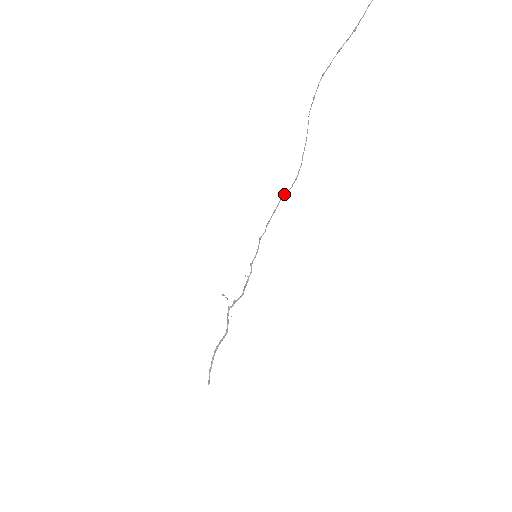
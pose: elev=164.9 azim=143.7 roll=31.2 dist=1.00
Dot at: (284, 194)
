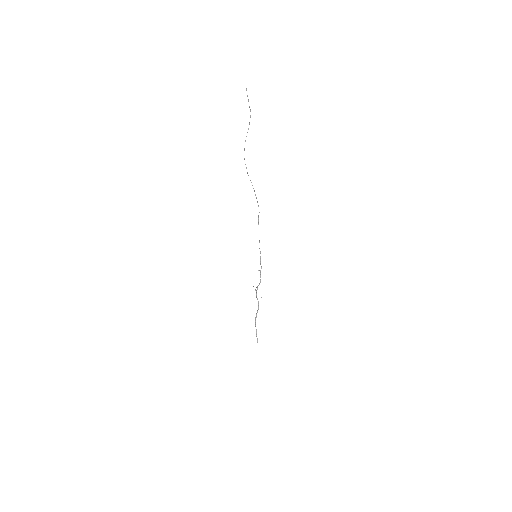
Dot at: (258, 217)
